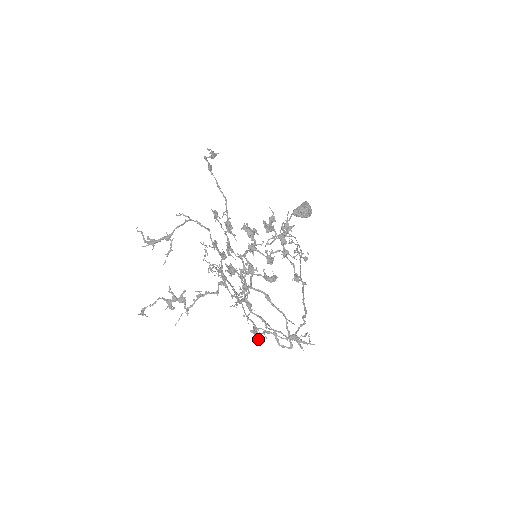
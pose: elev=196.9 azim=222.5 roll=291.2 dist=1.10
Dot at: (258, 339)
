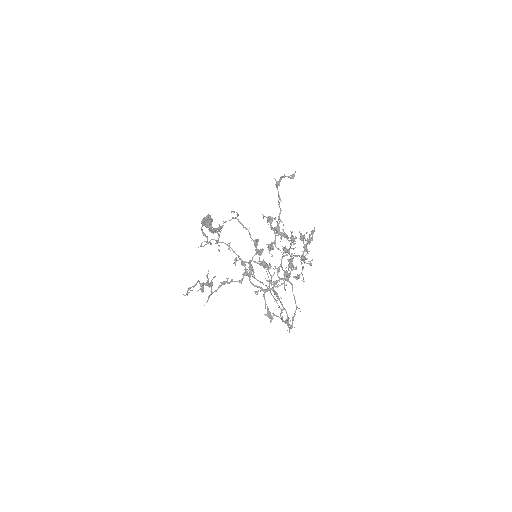
Dot at: (271, 321)
